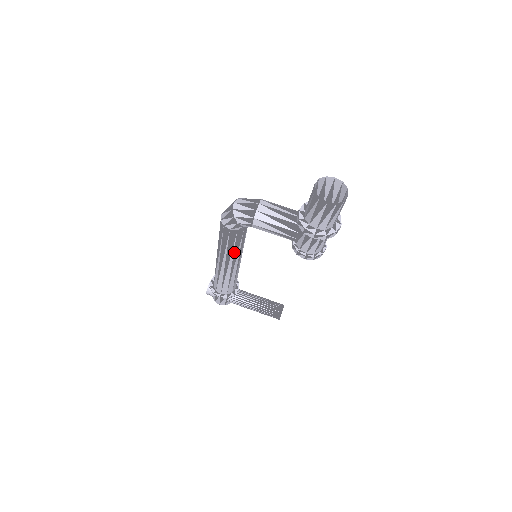
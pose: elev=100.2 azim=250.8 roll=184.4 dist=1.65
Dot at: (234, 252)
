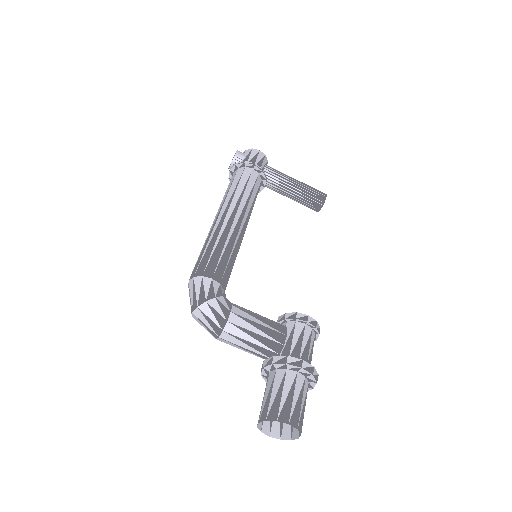
Dot at: occluded
